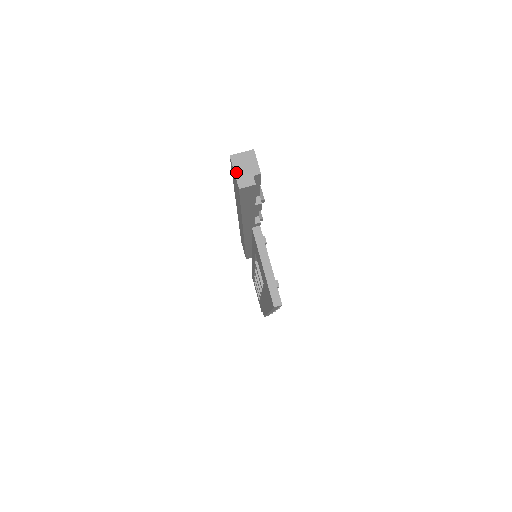
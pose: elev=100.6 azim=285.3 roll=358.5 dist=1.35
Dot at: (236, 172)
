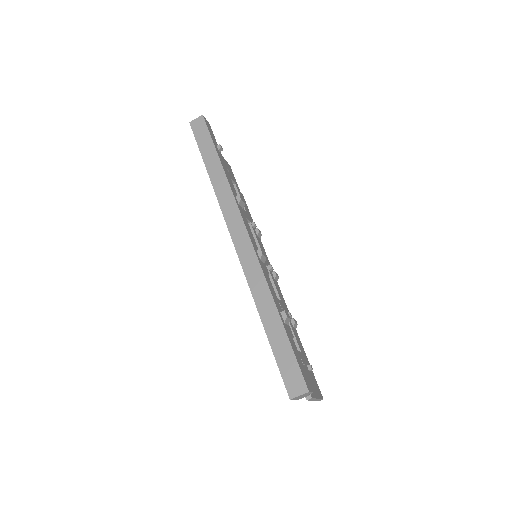
Dot at: occluded
